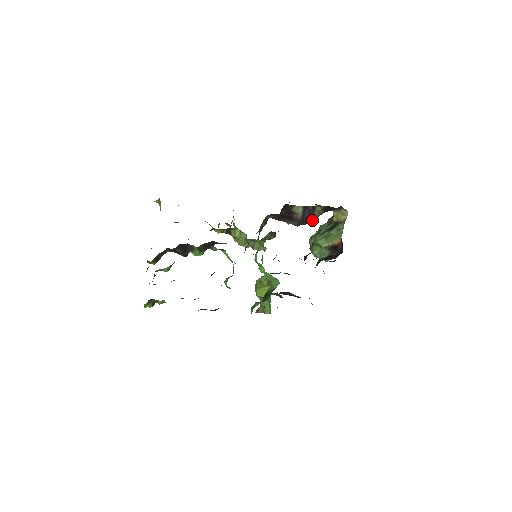
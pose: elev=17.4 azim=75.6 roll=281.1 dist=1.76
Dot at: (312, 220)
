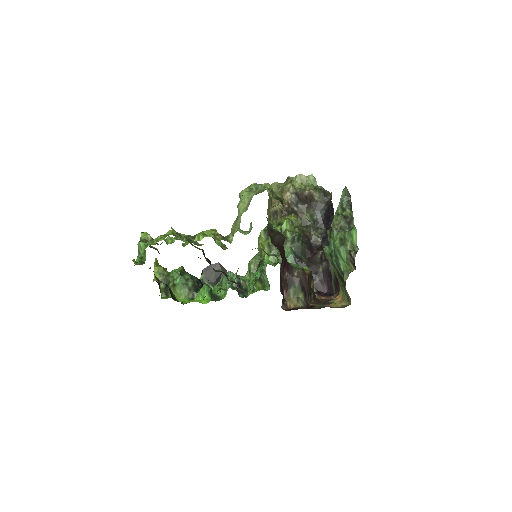
Dot at: occluded
